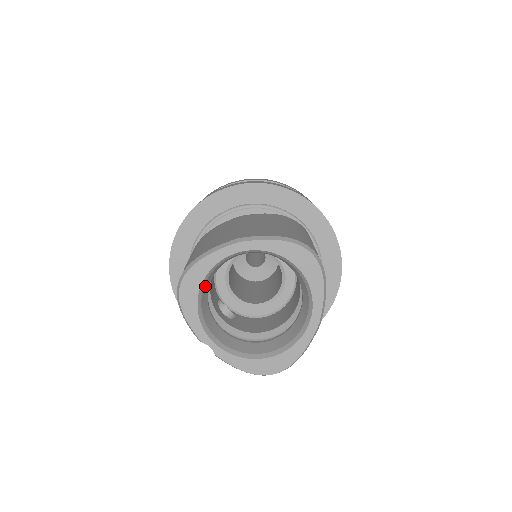
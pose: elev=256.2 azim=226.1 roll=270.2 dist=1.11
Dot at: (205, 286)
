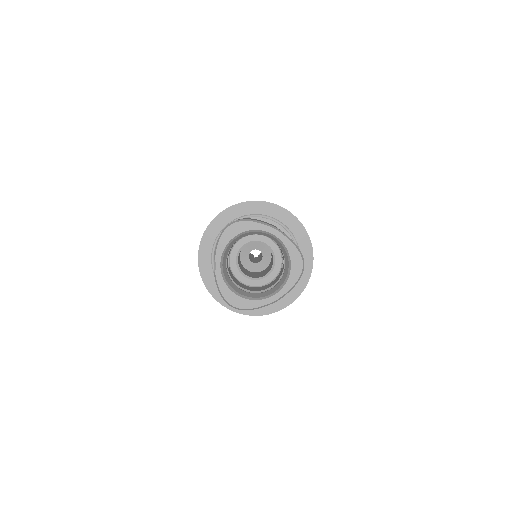
Dot at: (241, 236)
